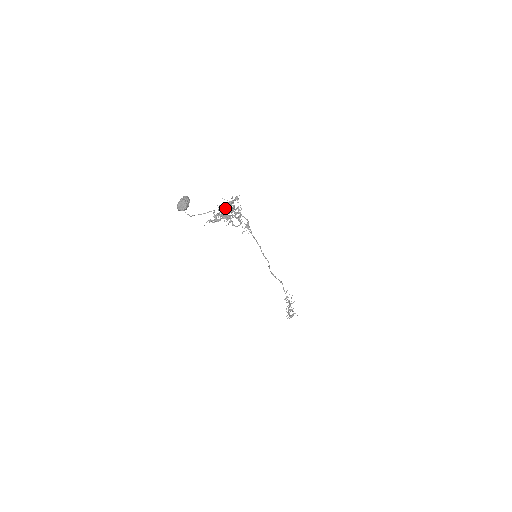
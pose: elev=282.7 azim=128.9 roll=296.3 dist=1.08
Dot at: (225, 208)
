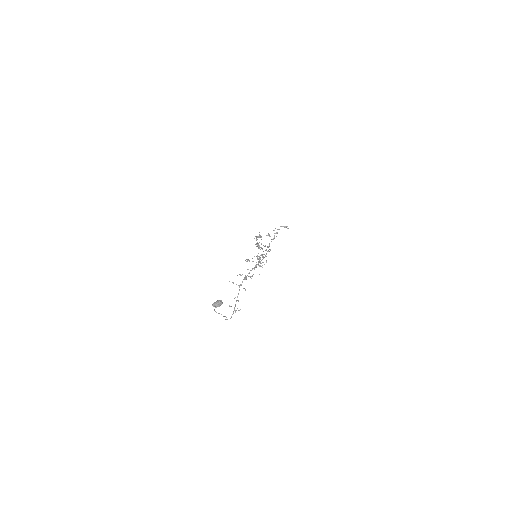
Dot at: (258, 259)
